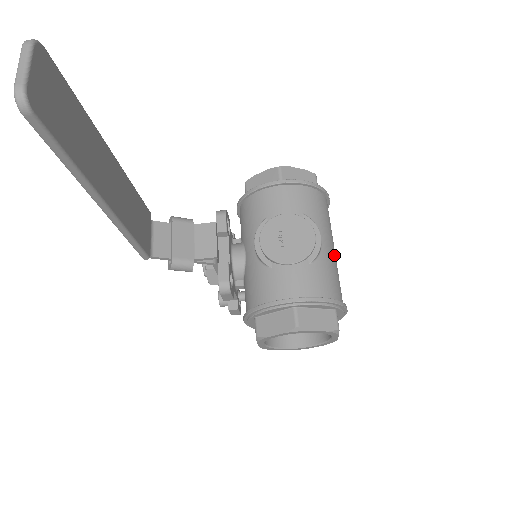
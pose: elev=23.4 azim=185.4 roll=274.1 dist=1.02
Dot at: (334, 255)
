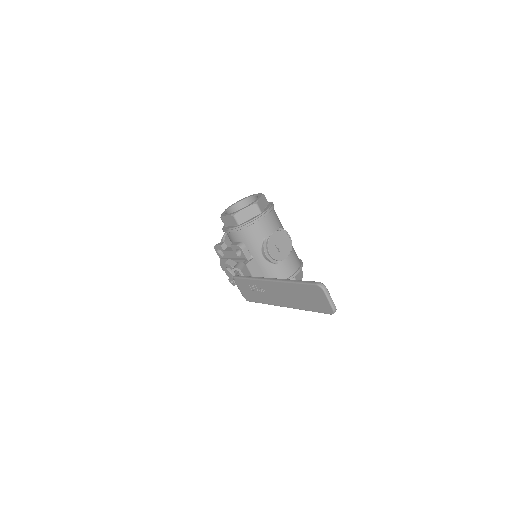
Dot at: occluded
